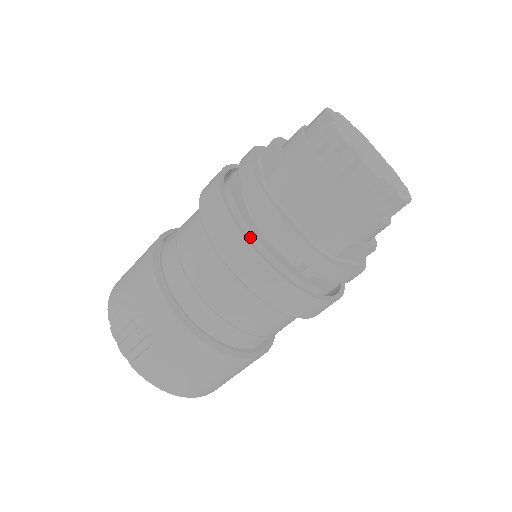
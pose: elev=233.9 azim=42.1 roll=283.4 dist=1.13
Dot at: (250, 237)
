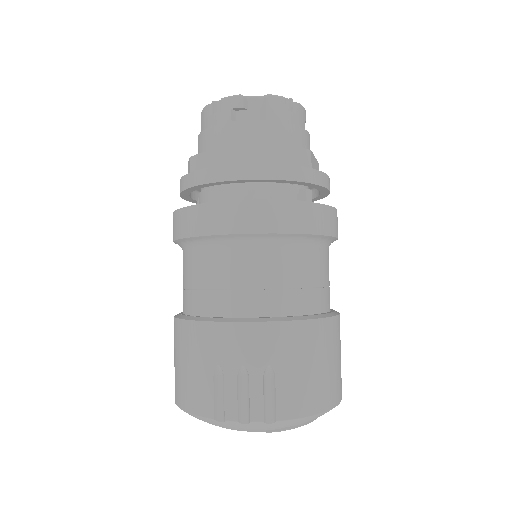
Dot at: occluded
